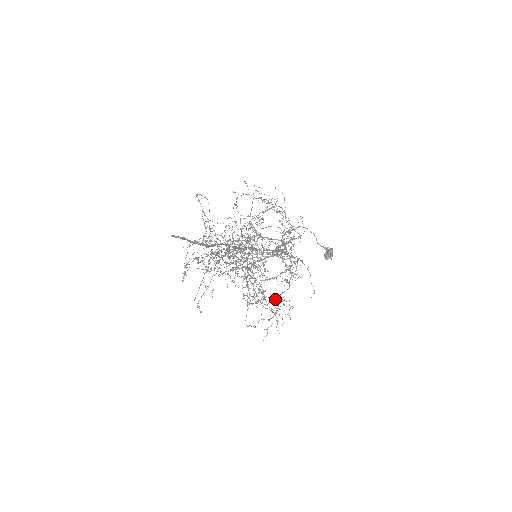
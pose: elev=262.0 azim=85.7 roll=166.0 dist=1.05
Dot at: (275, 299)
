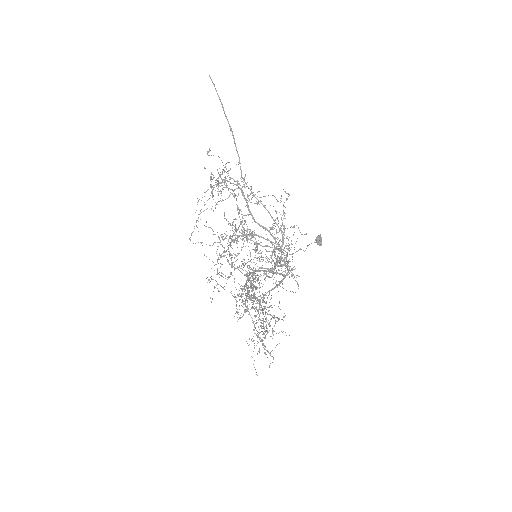
Dot at: occluded
